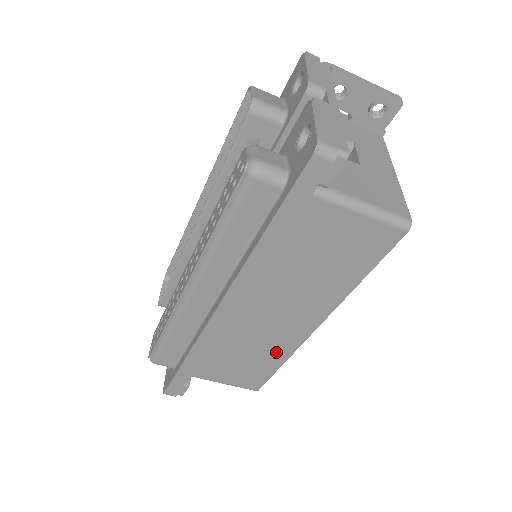
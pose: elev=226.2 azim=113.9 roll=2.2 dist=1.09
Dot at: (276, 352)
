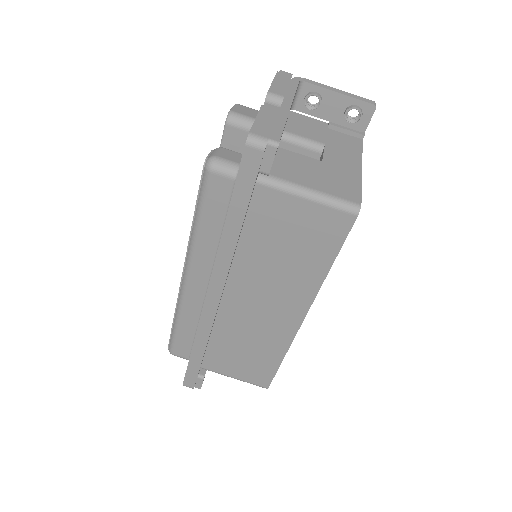
Dot at: (273, 345)
